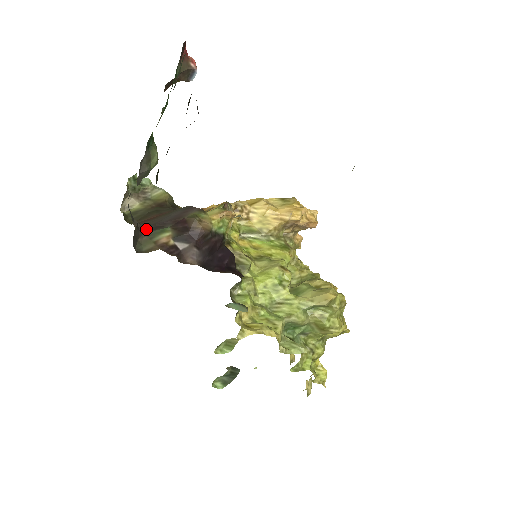
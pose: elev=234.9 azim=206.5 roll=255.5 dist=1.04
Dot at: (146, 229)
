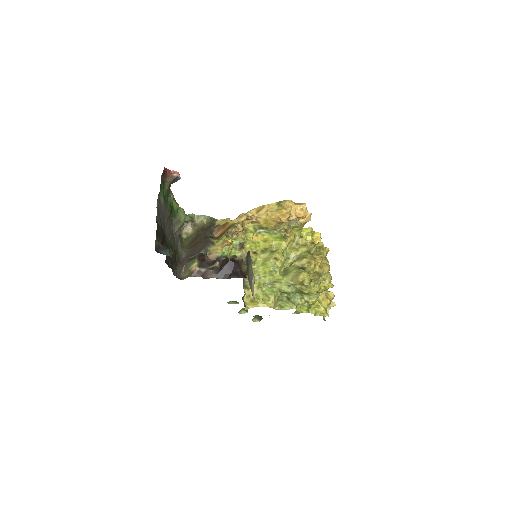
Dot at: (187, 261)
